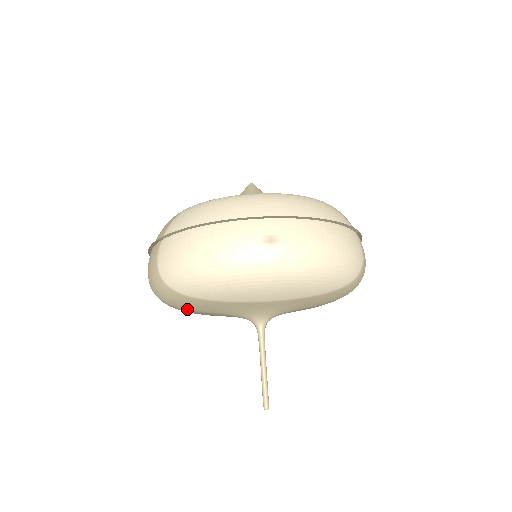
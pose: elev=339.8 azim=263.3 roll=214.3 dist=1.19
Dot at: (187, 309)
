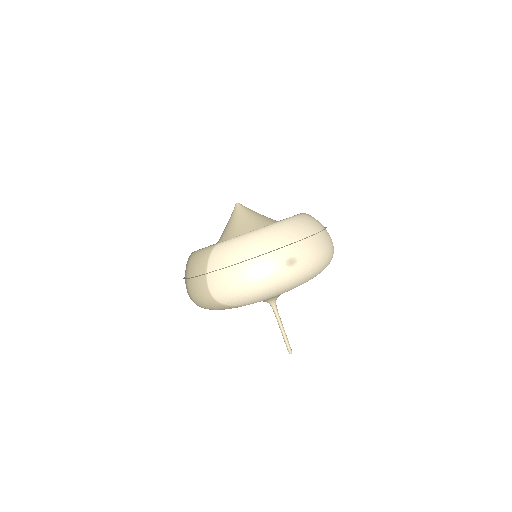
Dot at: occluded
